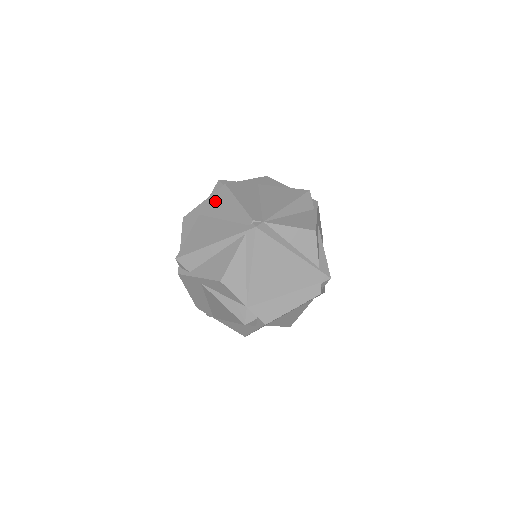
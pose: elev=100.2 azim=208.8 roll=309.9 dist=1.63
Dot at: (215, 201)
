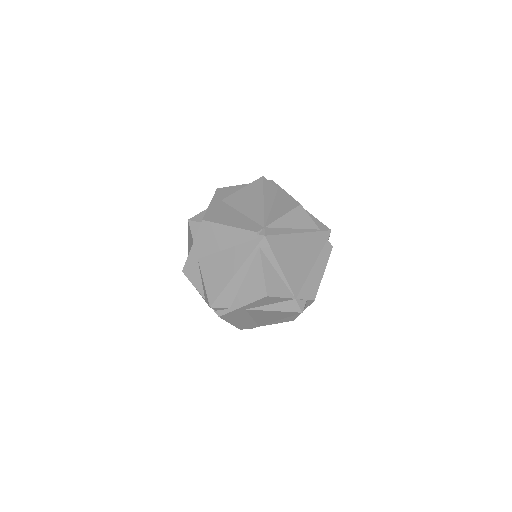
Dot at: (204, 239)
